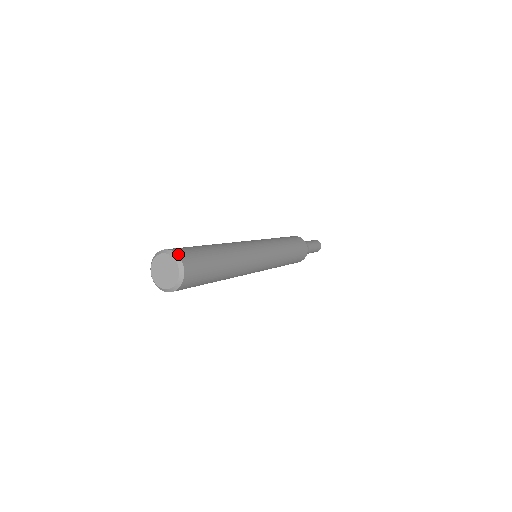
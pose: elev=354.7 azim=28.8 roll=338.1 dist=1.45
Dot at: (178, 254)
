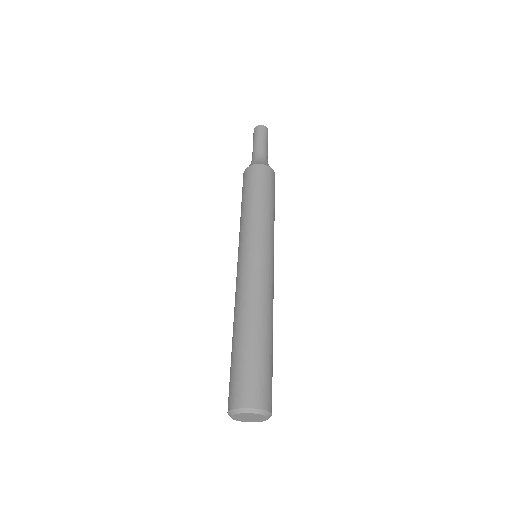
Dot at: (271, 412)
